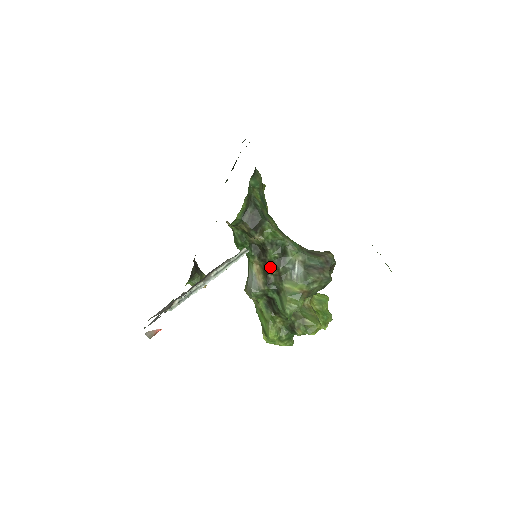
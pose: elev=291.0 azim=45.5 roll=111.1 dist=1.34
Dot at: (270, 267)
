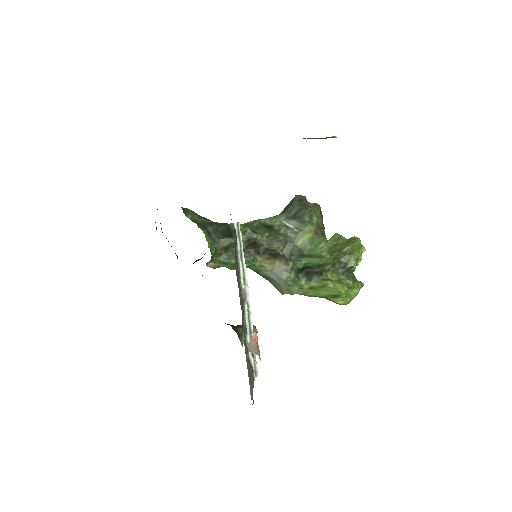
Dot at: (273, 247)
